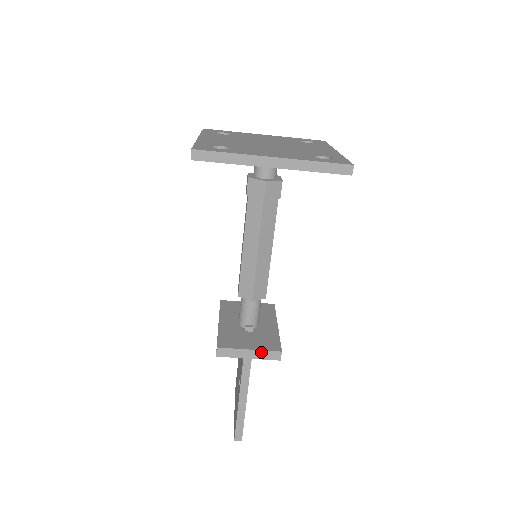
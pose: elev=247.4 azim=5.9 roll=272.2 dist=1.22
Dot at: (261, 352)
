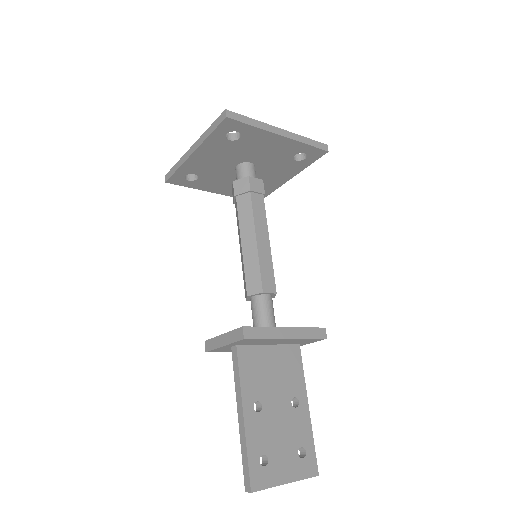
Dot at: (230, 334)
